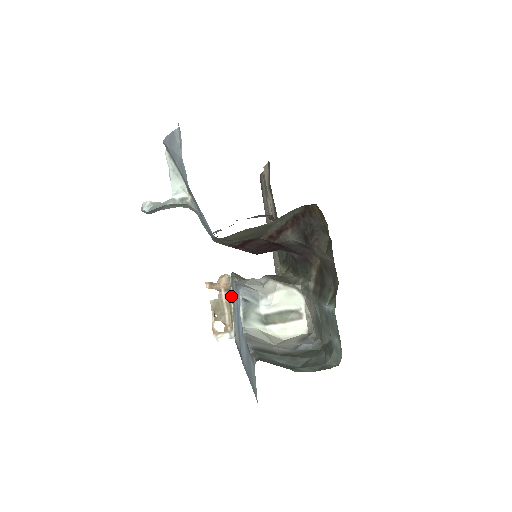
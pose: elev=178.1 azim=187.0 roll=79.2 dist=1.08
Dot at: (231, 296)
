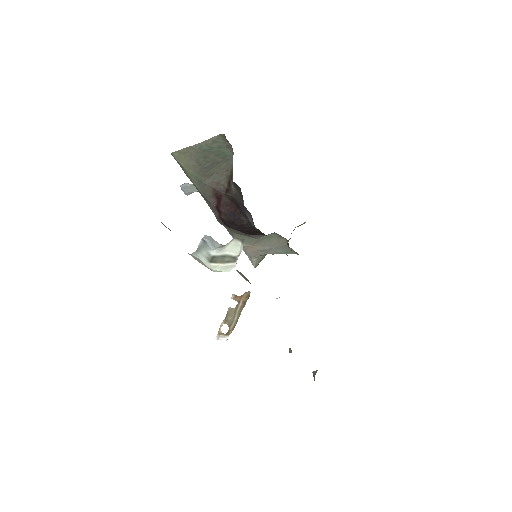
Dot at: occluded
